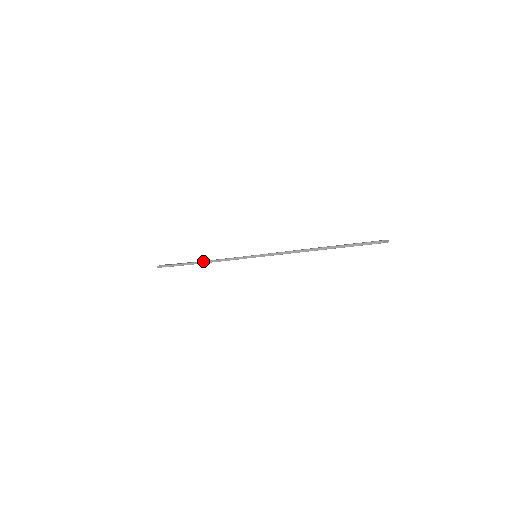
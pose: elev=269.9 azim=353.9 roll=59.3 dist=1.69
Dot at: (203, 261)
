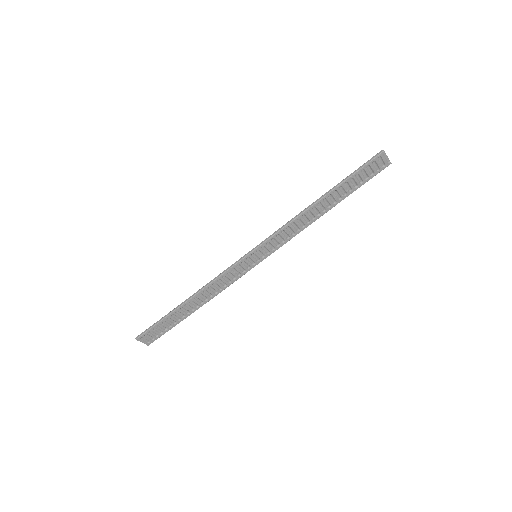
Dot at: (194, 293)
